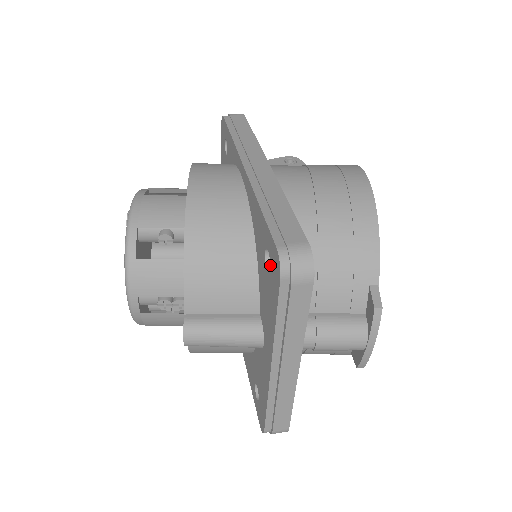
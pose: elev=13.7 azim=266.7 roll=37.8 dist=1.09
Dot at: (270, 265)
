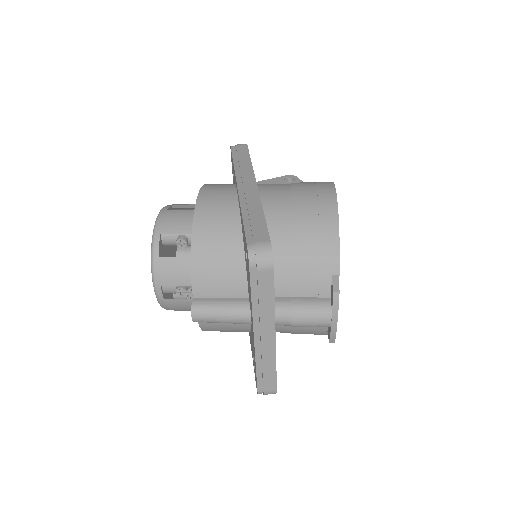
Dot at: occluded
